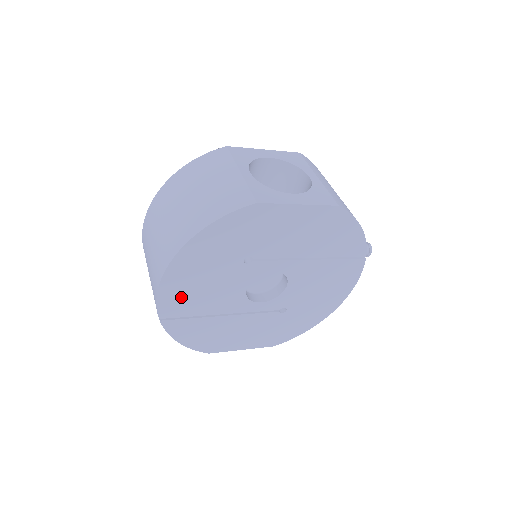
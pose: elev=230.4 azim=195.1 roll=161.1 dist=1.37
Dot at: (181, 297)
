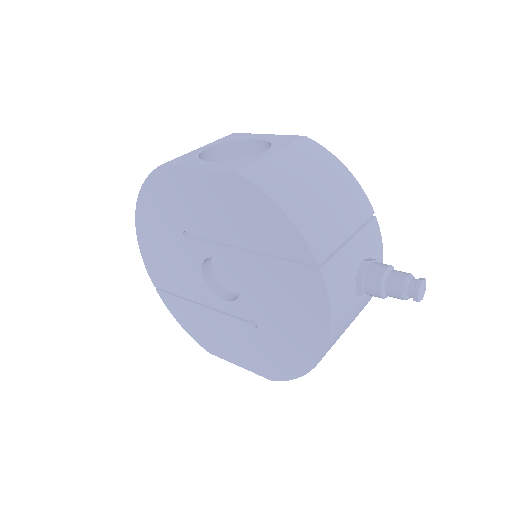
Dot at: (158, 266)
